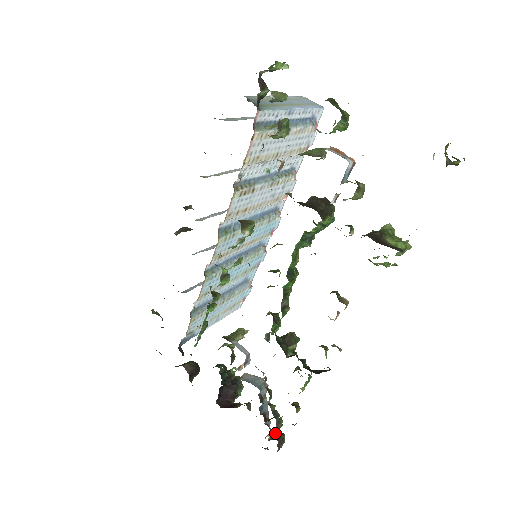
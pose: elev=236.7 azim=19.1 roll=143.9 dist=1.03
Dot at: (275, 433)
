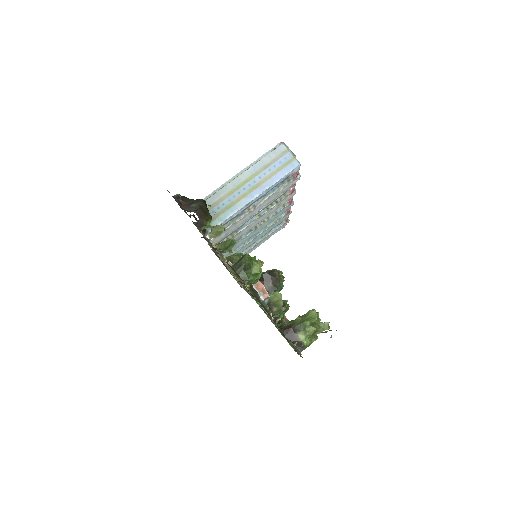
Dot at: occluded
